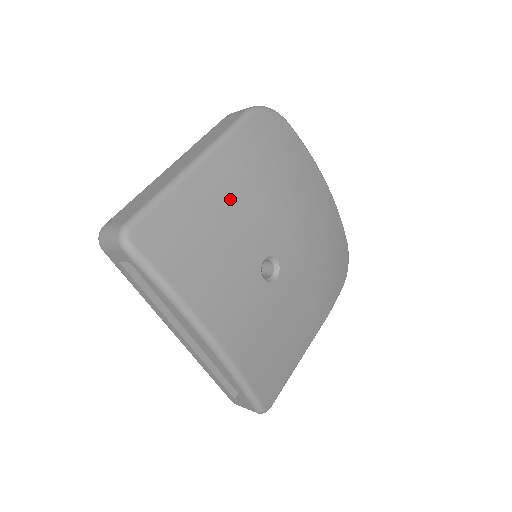
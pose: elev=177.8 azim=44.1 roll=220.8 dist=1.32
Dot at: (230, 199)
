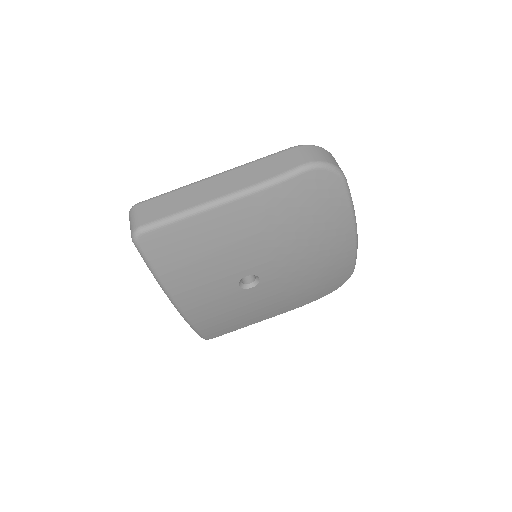
Dot at: (237, 234)
